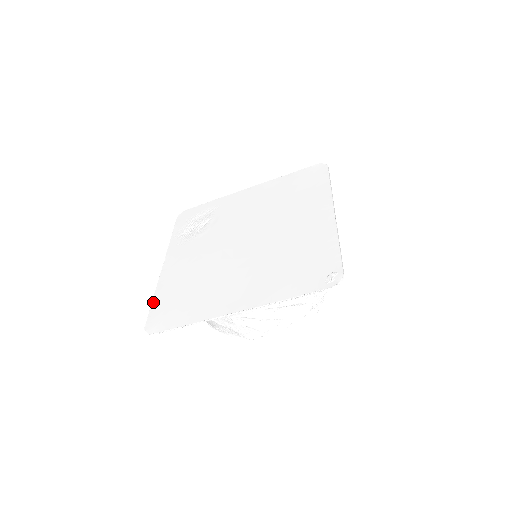
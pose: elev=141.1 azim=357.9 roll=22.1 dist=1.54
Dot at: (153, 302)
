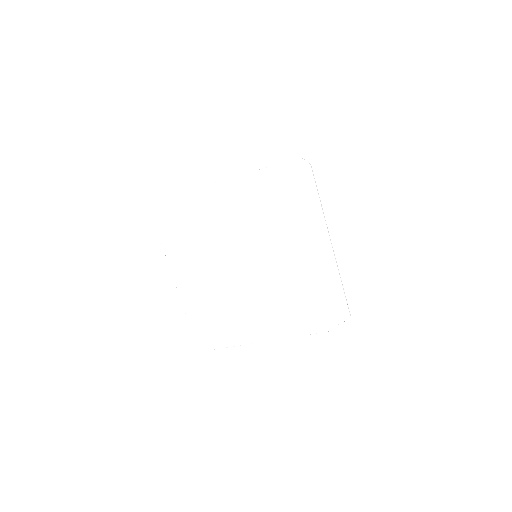
Dot at: (189, 322)
